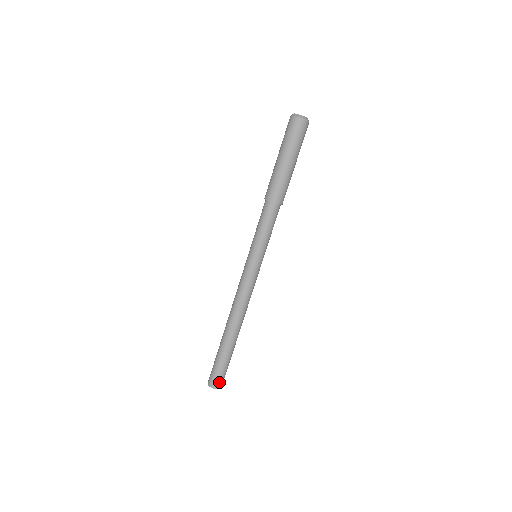
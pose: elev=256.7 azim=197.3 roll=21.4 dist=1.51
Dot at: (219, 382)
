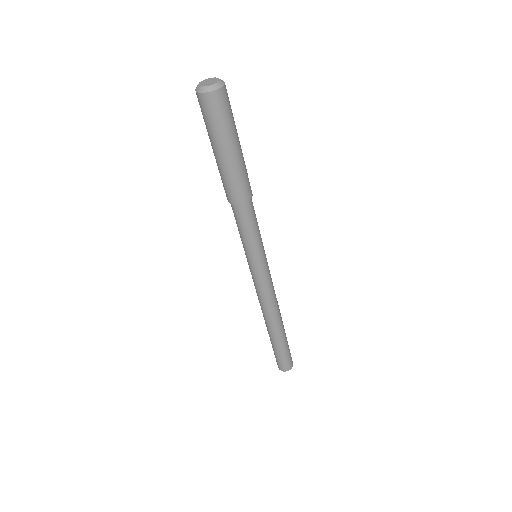
Dot at: (280, 365)
